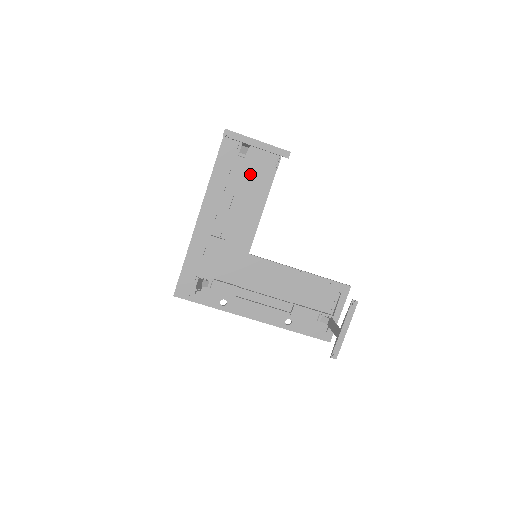
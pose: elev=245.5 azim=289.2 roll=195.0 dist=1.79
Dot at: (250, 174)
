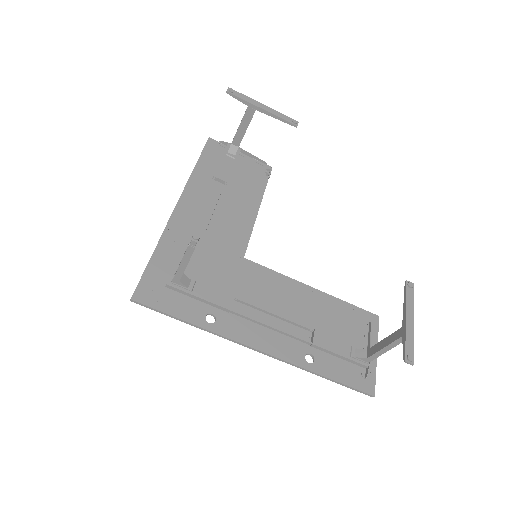
Dot at: (239, 176)
